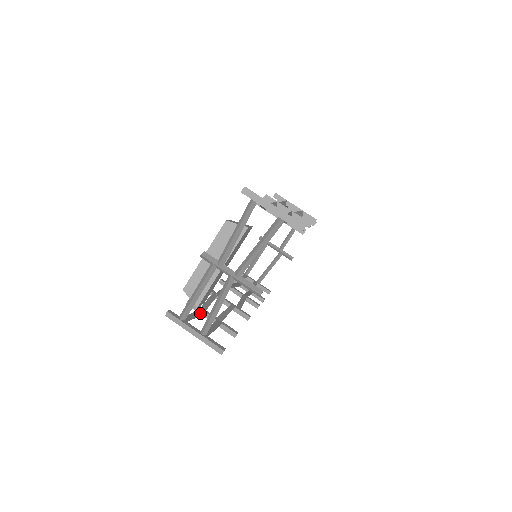
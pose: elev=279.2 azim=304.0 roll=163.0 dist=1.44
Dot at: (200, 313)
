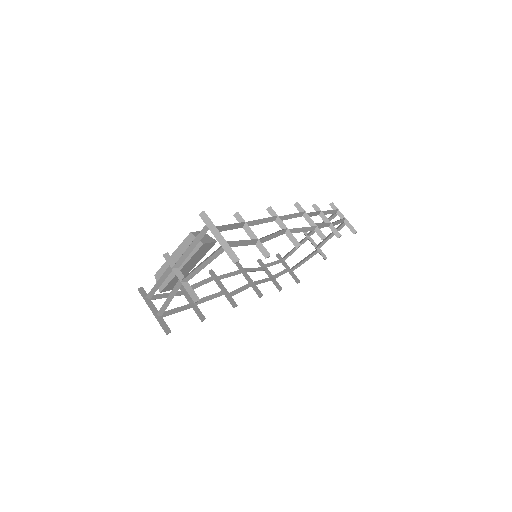
Dot at: (177, 294)
